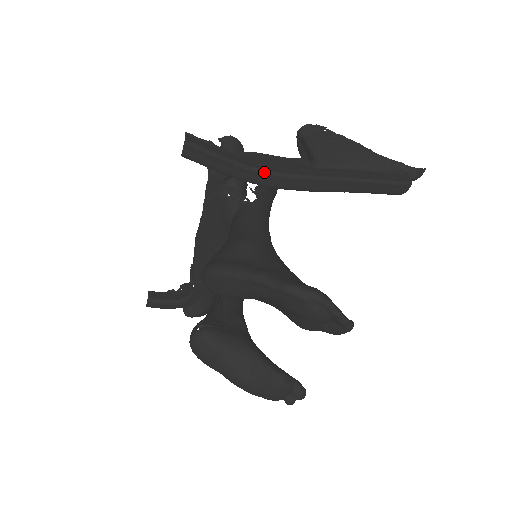
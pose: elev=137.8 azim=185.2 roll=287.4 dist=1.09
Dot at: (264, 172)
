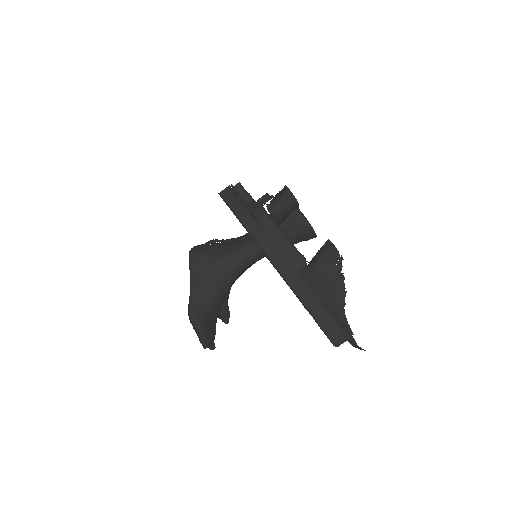
Dot at: (259, 246)
